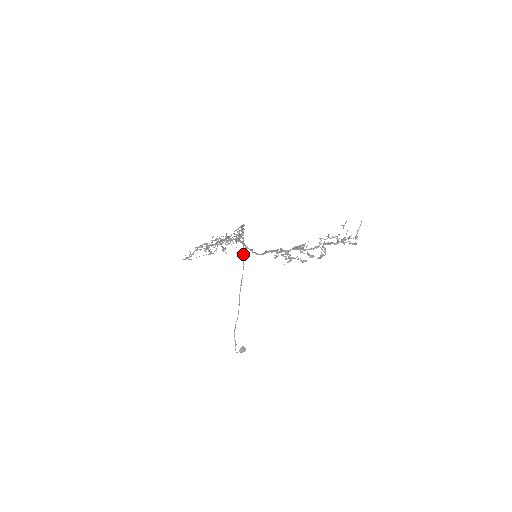
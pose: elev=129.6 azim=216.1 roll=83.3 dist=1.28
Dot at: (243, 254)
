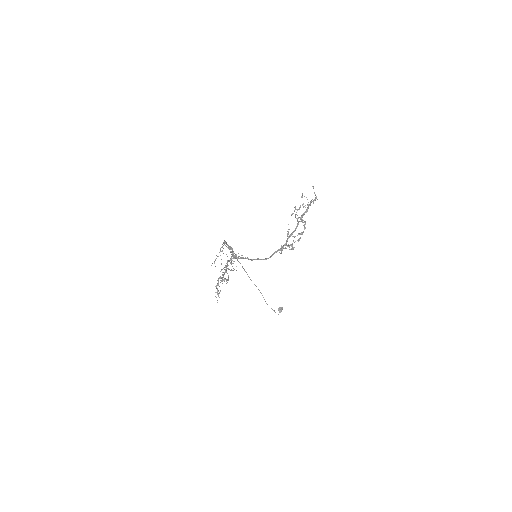
Dot at: occluded
